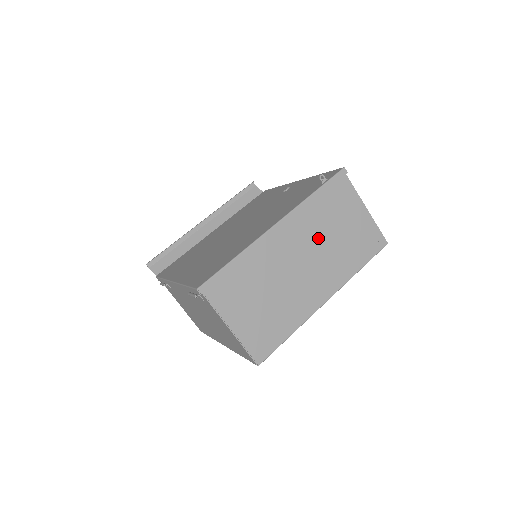
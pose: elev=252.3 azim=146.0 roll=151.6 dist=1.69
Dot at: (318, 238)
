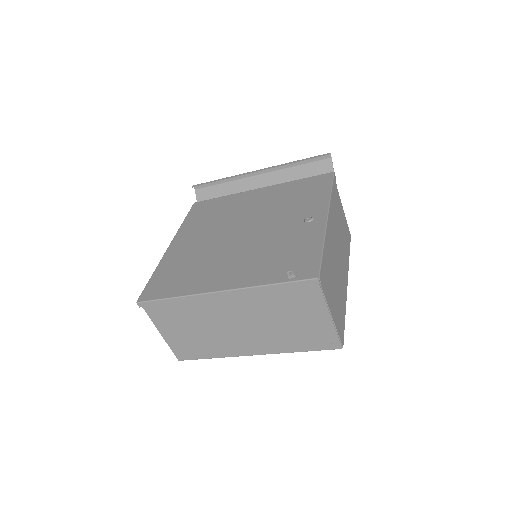
Dot at: (262, 316)
